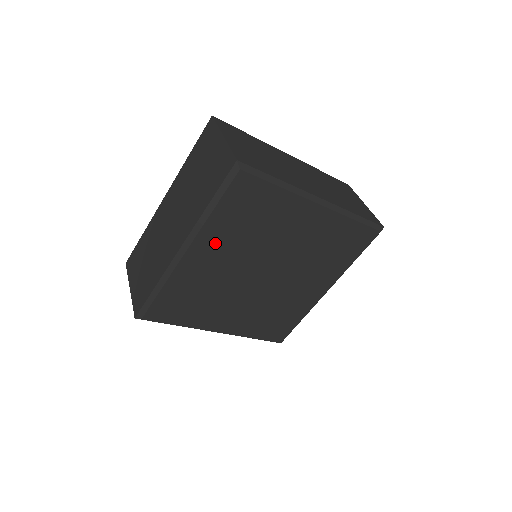
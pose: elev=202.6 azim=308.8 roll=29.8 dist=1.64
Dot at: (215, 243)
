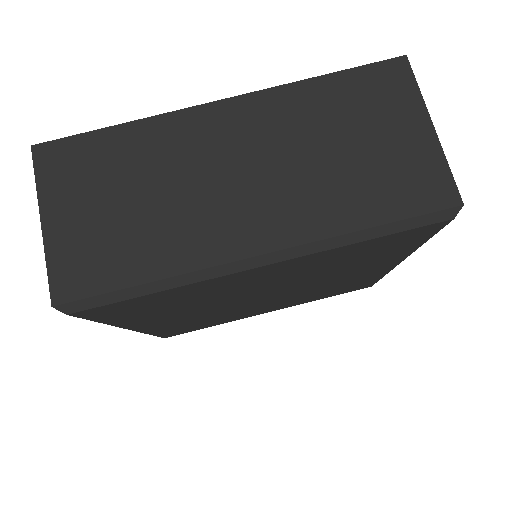
Dot at: (297, 266)
